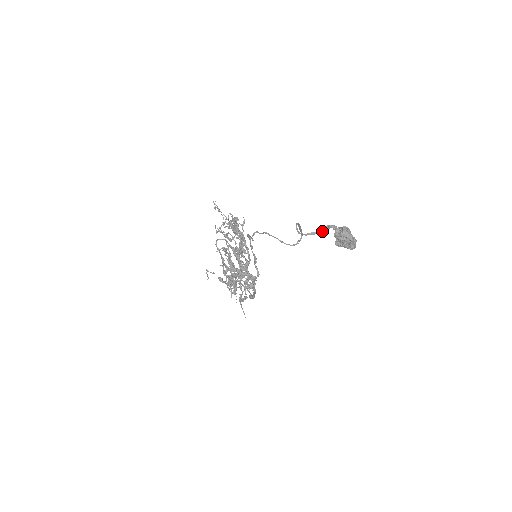
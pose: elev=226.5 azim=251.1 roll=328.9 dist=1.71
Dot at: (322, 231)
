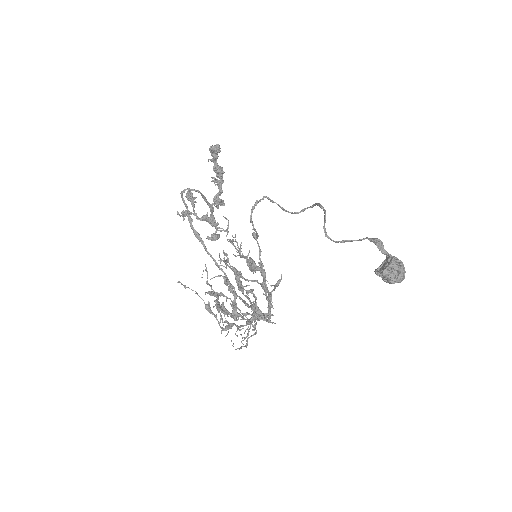
Dot at: (359, 240)
